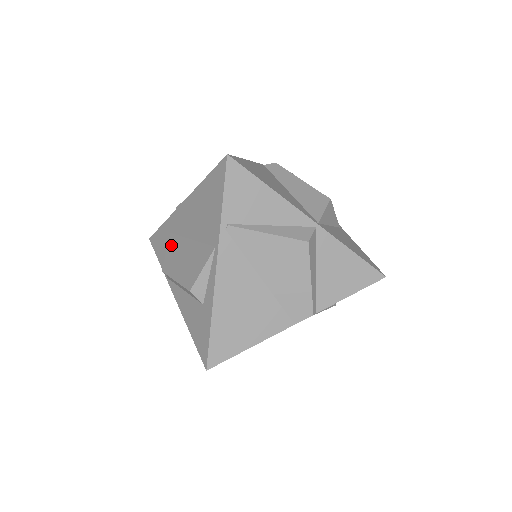
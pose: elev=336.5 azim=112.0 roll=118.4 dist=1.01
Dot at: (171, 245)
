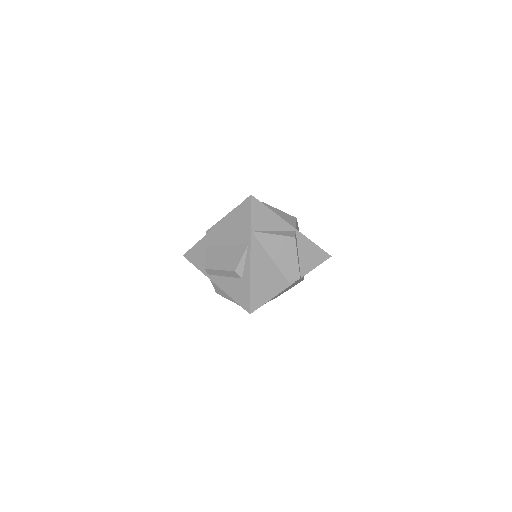
Dot at: (209, 253)
